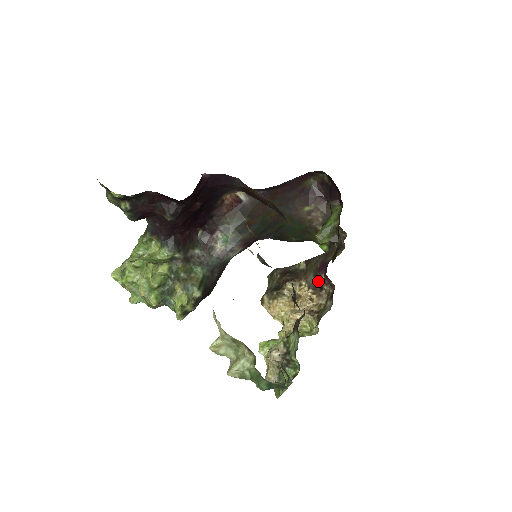
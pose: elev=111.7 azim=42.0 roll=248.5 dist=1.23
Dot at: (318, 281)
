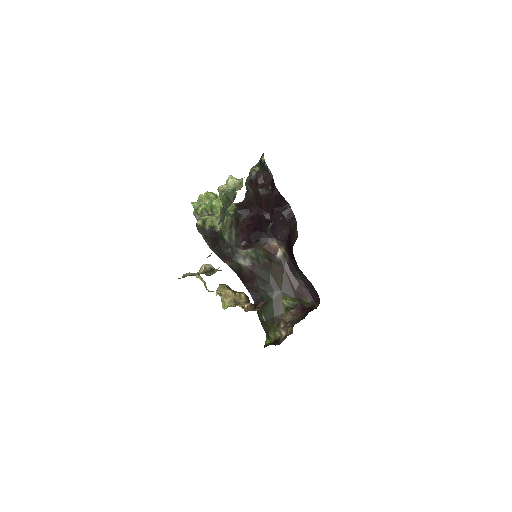
Dot at: (259, 303)
